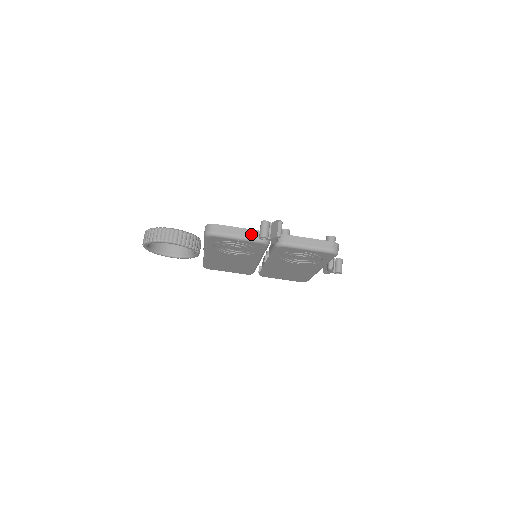
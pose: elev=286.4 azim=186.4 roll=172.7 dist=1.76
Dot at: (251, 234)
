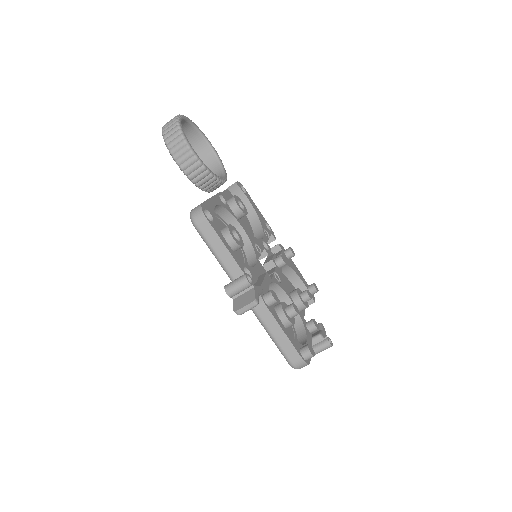
Dot at: (231, 266)
